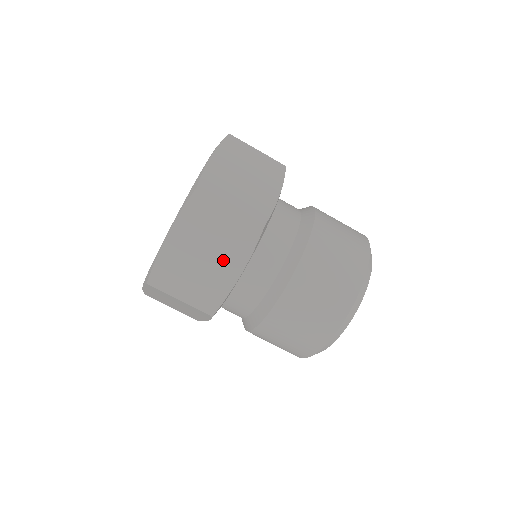
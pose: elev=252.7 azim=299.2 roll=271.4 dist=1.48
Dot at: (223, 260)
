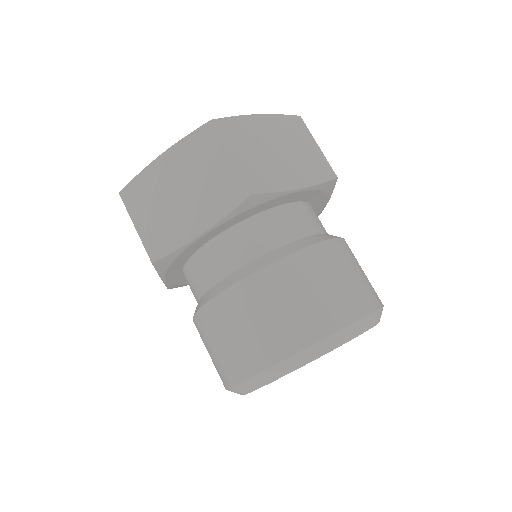
Dot at: (193, 209)
